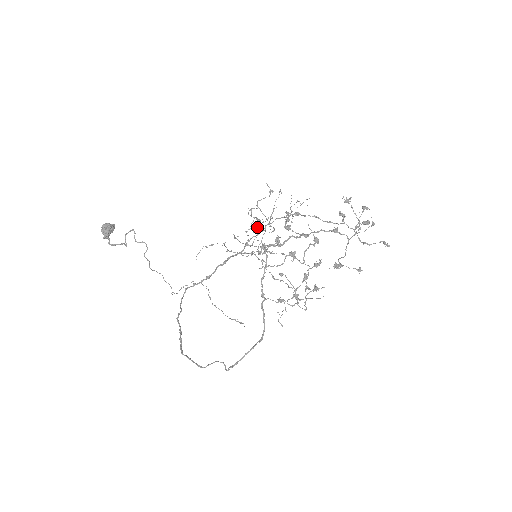
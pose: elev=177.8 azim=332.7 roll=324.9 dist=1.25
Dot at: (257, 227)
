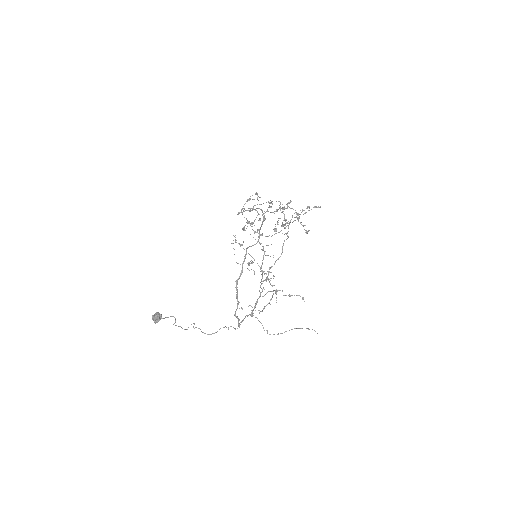
Dot at: occluded
